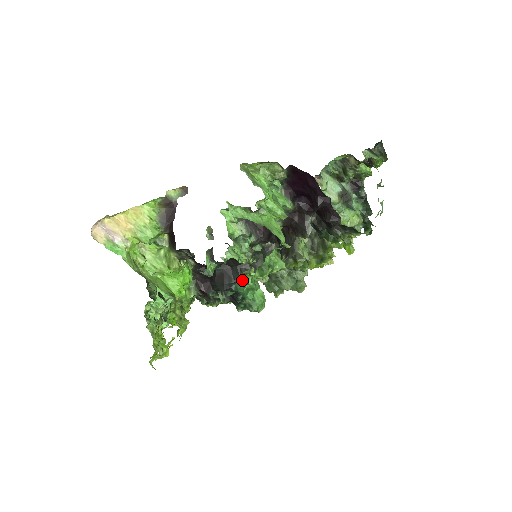
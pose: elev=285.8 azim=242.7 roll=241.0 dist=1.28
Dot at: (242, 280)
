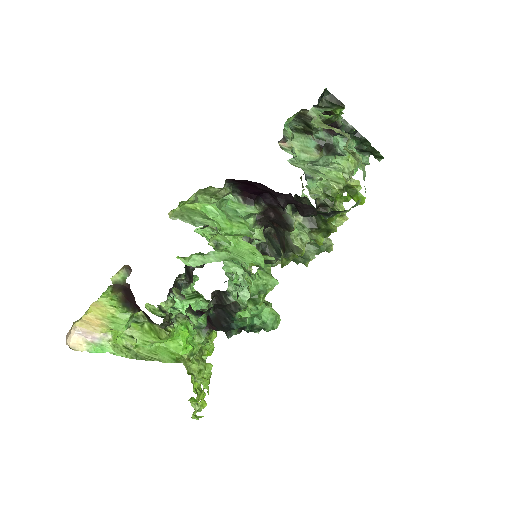
Dot at: (238, 317)
